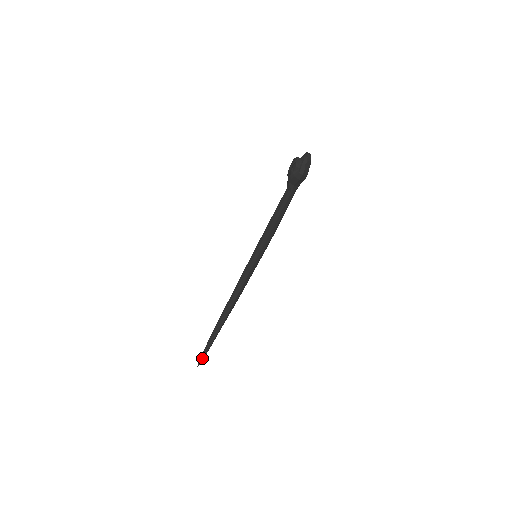
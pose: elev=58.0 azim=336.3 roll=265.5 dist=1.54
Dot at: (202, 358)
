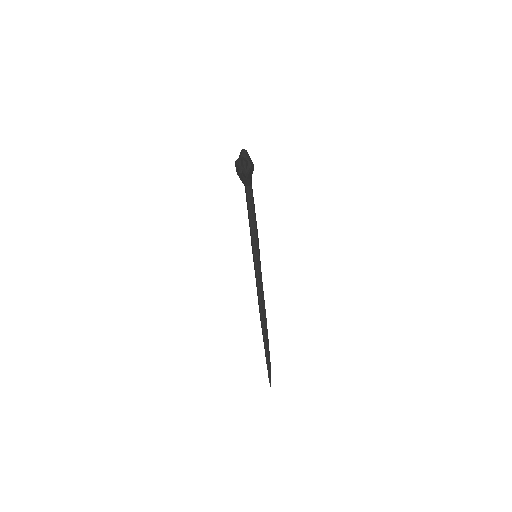
Dot at: (270, 377)
